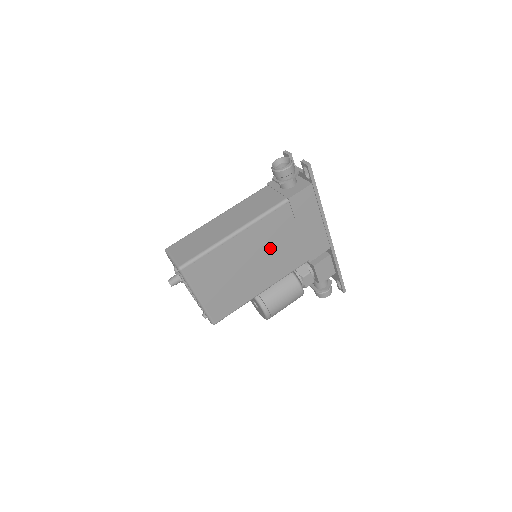
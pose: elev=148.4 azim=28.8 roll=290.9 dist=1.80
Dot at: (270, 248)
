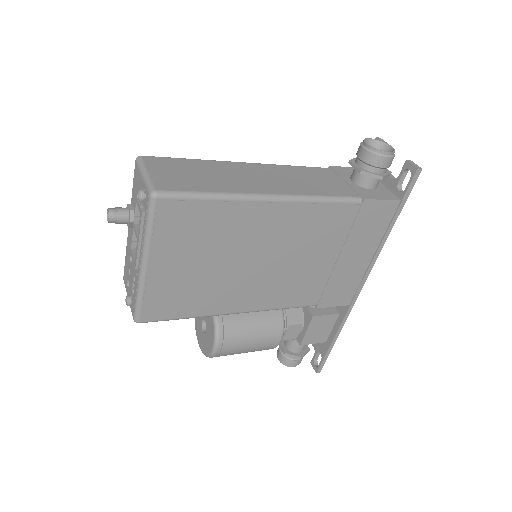
Dot at: (291, 255)
